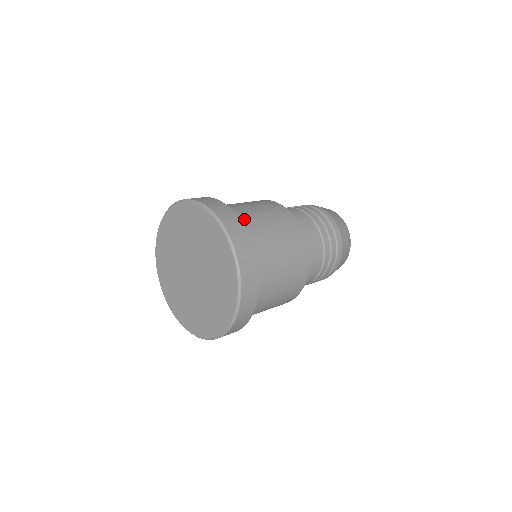
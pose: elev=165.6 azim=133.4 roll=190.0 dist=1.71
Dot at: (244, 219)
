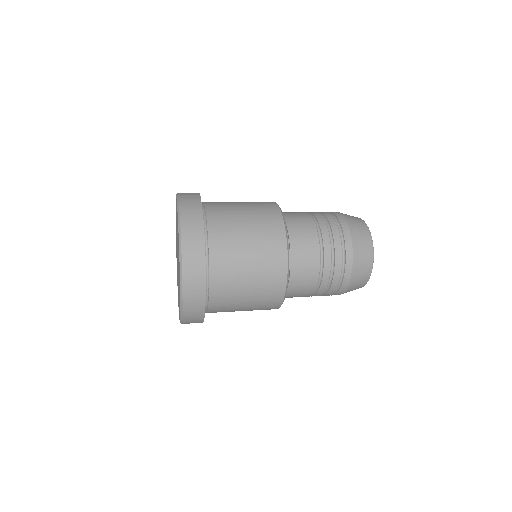
Dot at: (215, 203)
